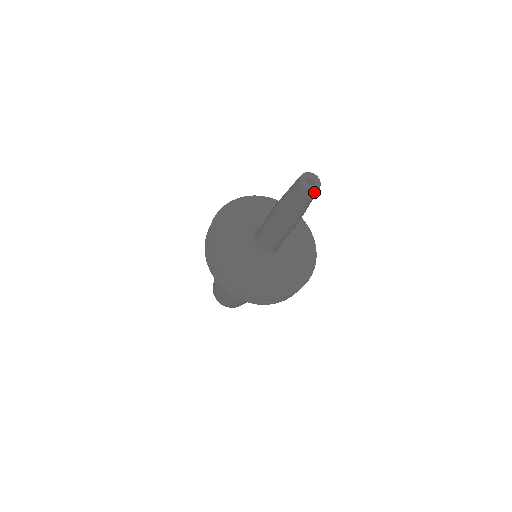
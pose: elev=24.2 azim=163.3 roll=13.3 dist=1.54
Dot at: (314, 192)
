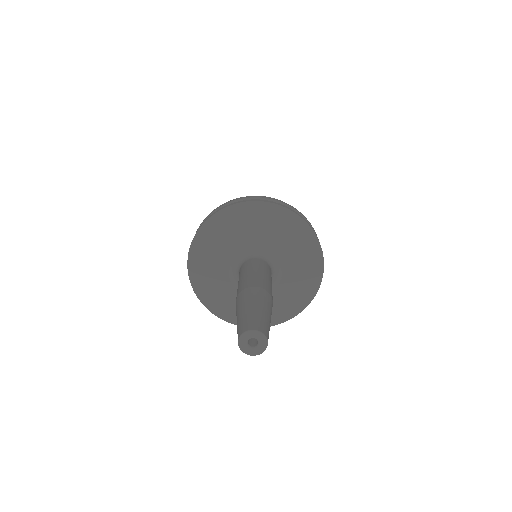
Dot at: (261, 352)
